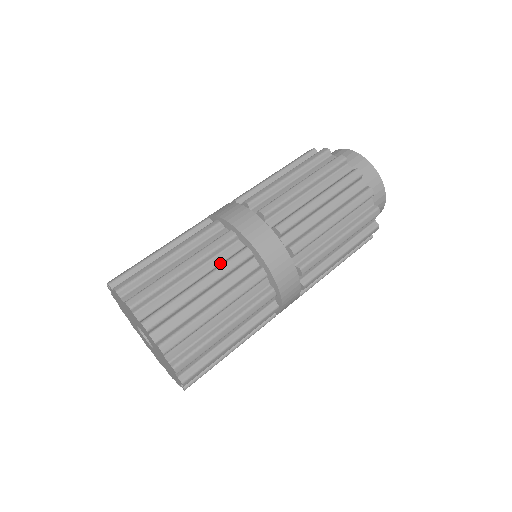
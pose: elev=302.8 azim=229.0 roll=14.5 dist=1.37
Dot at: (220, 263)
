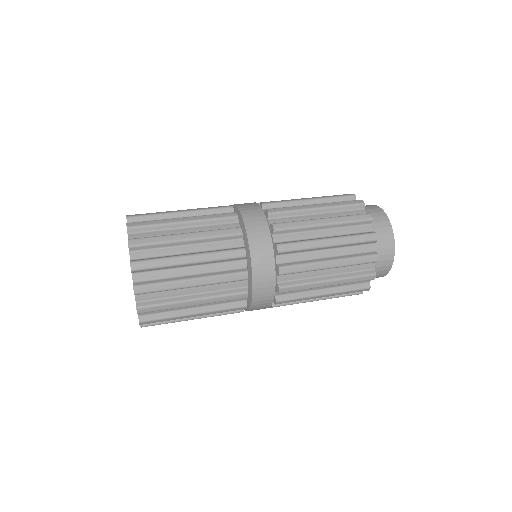
Dot at: (217, 249)
